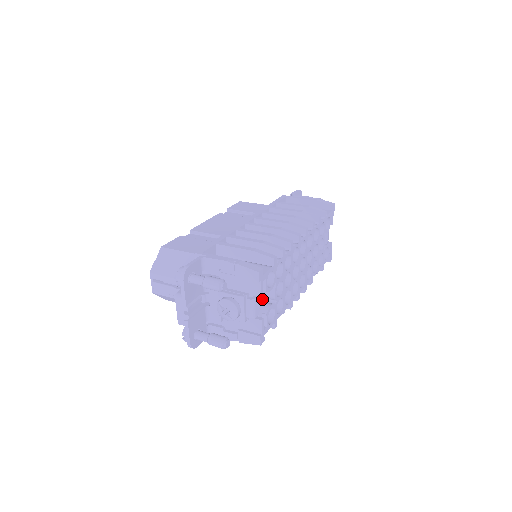
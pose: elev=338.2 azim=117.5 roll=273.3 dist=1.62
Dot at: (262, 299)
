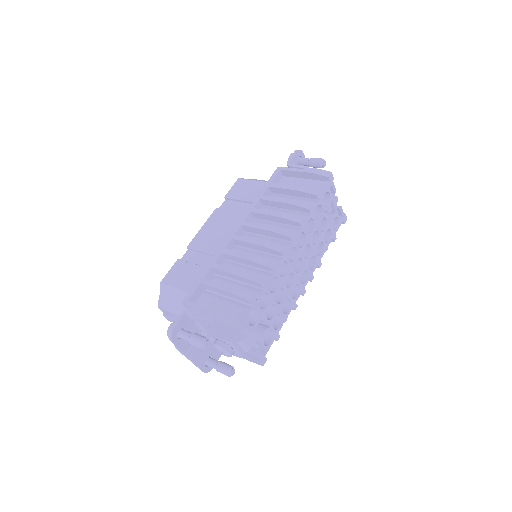
Dot at: occluded
